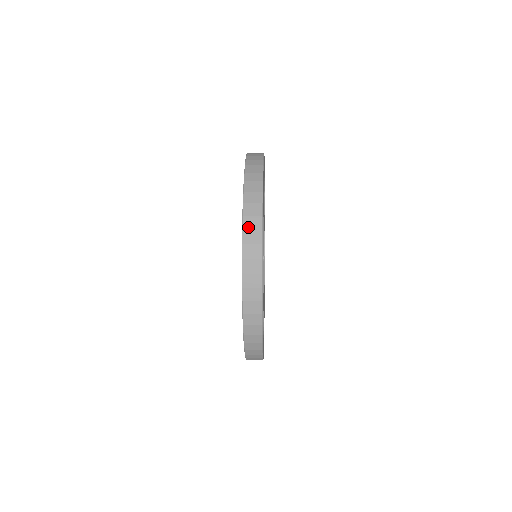
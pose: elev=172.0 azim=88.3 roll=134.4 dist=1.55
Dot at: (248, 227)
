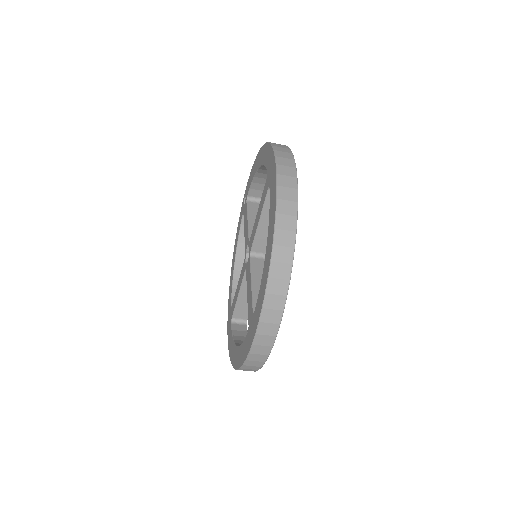
Dot at: (283, 197)
